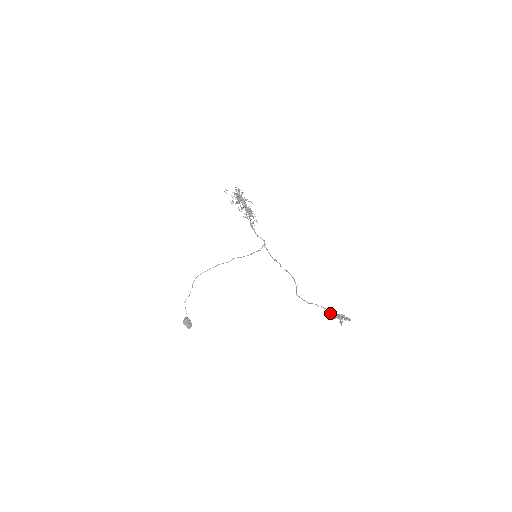
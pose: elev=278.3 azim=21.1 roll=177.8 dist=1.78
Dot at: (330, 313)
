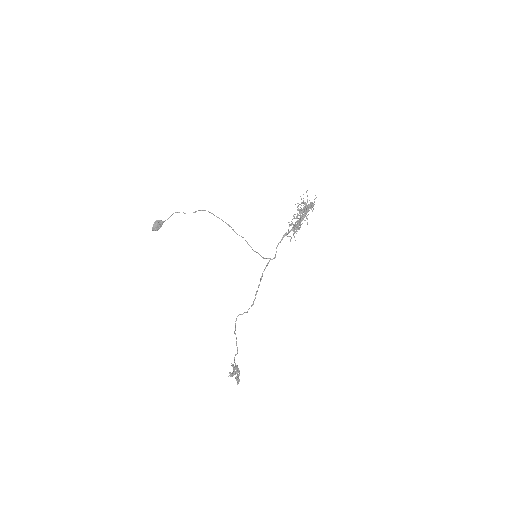
Dot at: occluded
